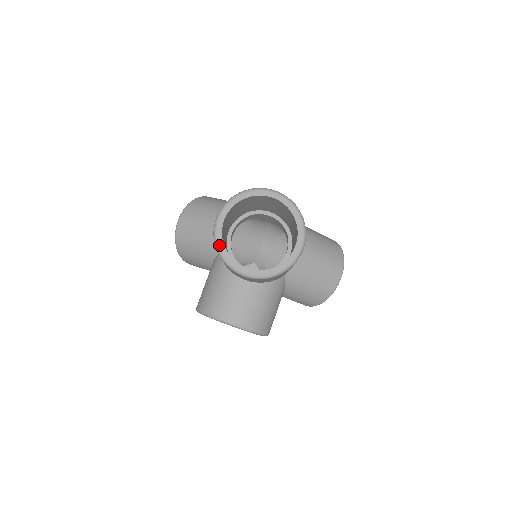
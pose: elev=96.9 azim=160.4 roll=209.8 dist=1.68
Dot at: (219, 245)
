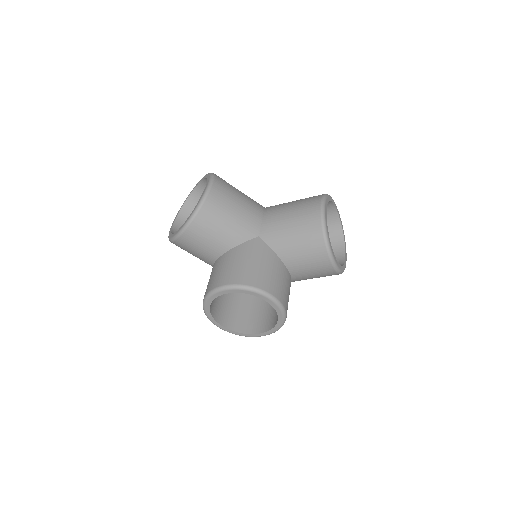
Dot at: (169, 236)
